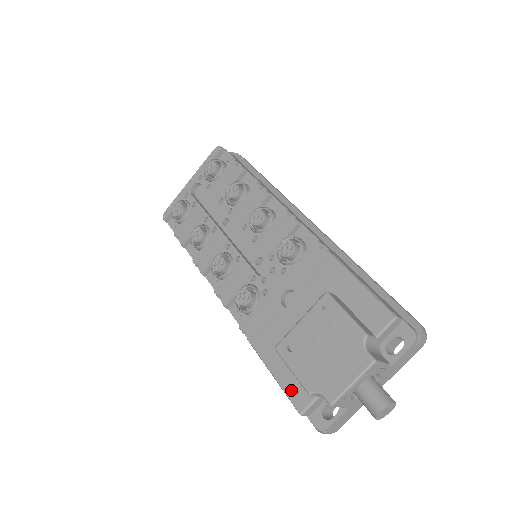
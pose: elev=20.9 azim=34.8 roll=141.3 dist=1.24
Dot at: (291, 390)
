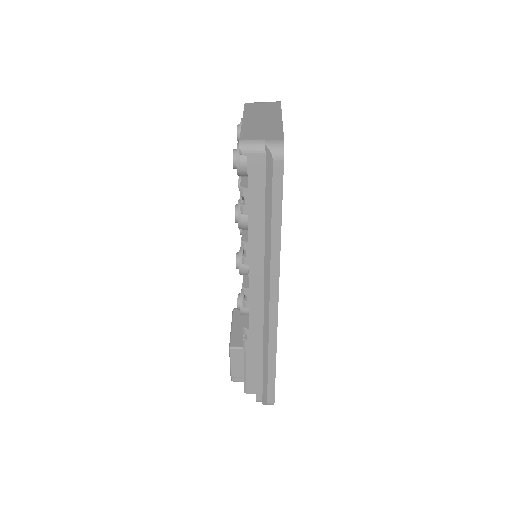
Dot at: occluded
